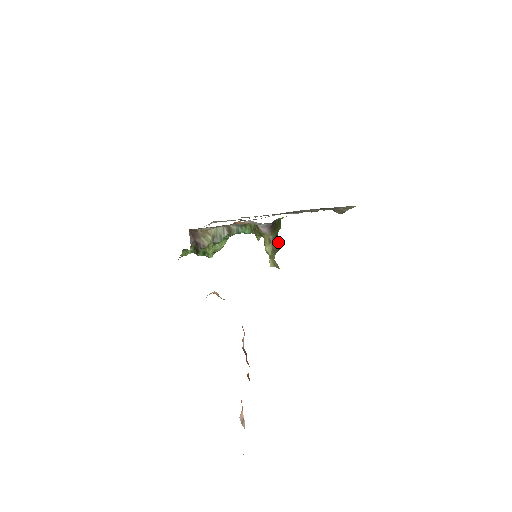
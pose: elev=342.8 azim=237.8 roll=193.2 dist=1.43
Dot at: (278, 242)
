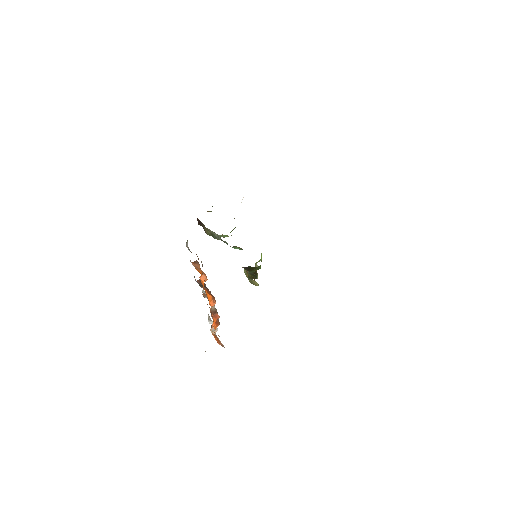
Dot at: (255, 275)
